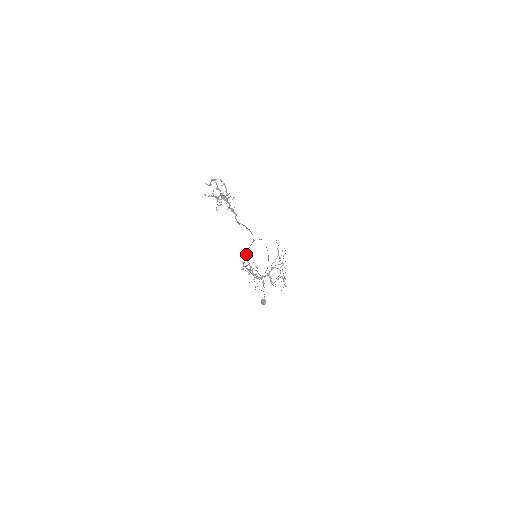
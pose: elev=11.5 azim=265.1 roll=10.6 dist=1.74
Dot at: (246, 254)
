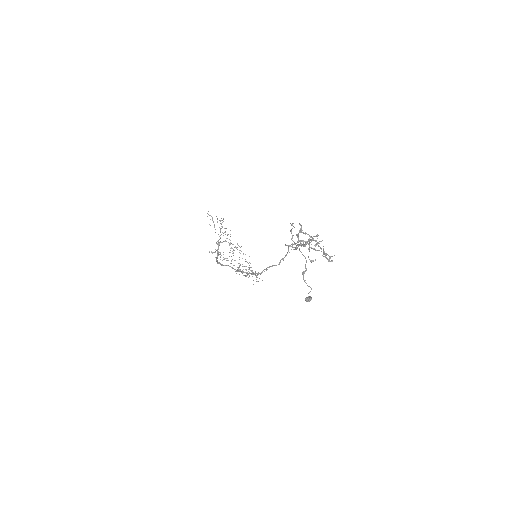
Dot at: (272, 266)
